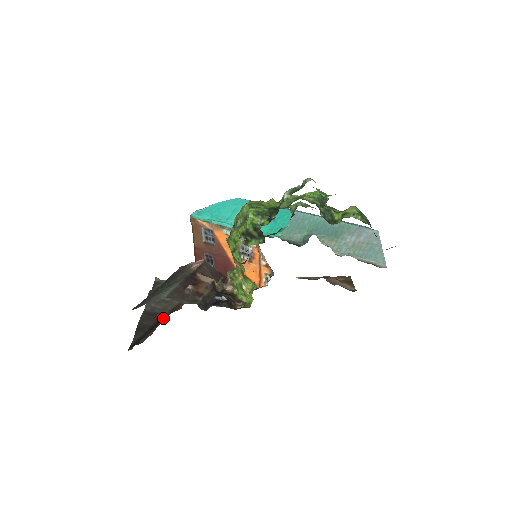
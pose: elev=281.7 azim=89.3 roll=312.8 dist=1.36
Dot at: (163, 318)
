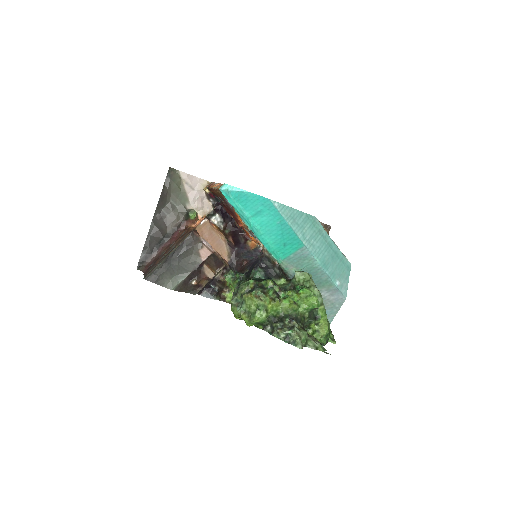
Dot at: (168, 238)
